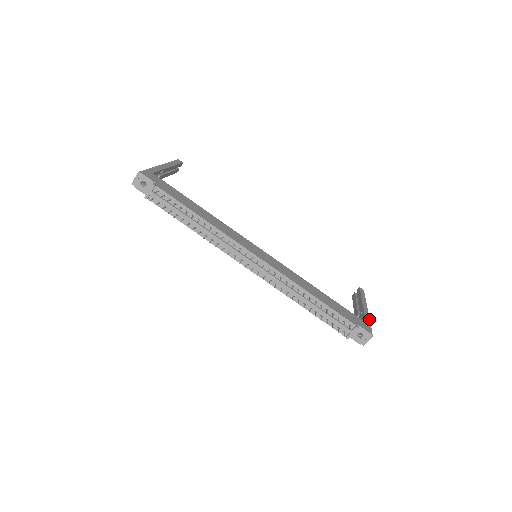
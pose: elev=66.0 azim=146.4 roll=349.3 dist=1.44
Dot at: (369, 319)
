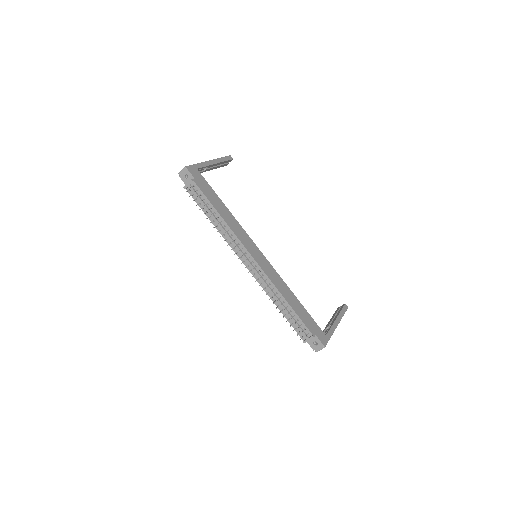
Dot at: (332, 333)
